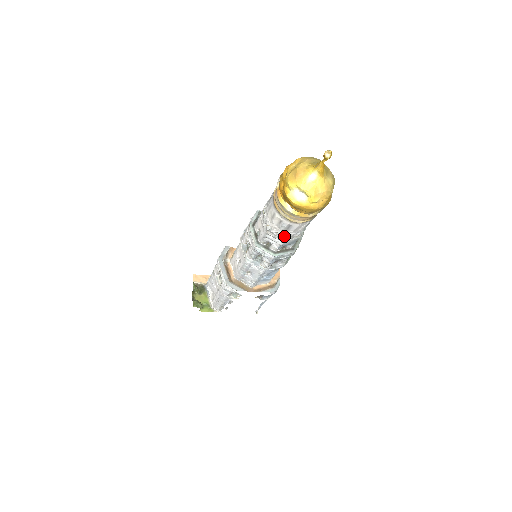
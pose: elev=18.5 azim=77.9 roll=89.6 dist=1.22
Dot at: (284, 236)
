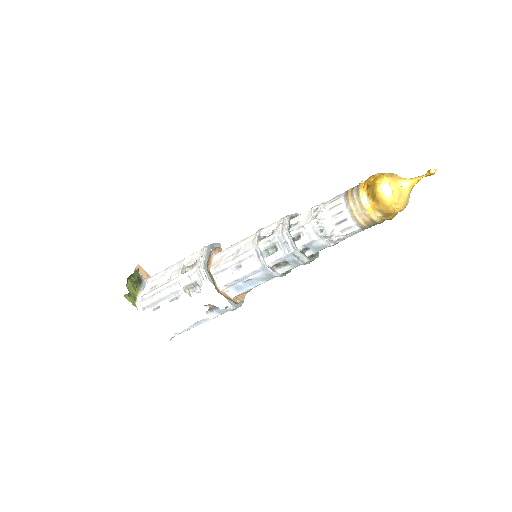
Dot at: (326, 232)
